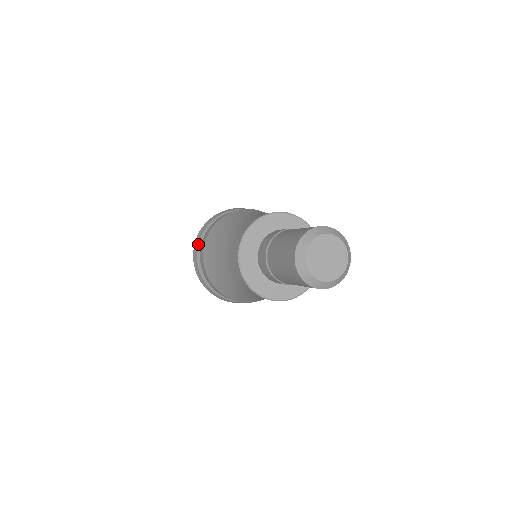
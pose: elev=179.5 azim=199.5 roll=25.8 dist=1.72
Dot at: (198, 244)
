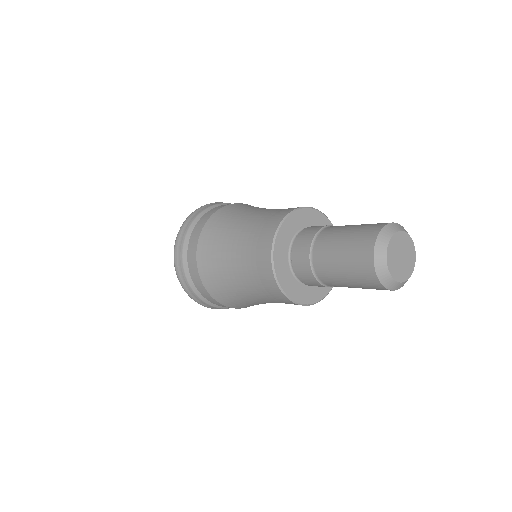
Dot at: (191, 288)
